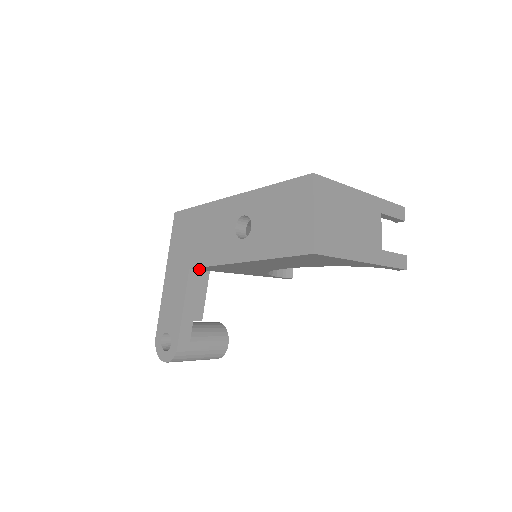
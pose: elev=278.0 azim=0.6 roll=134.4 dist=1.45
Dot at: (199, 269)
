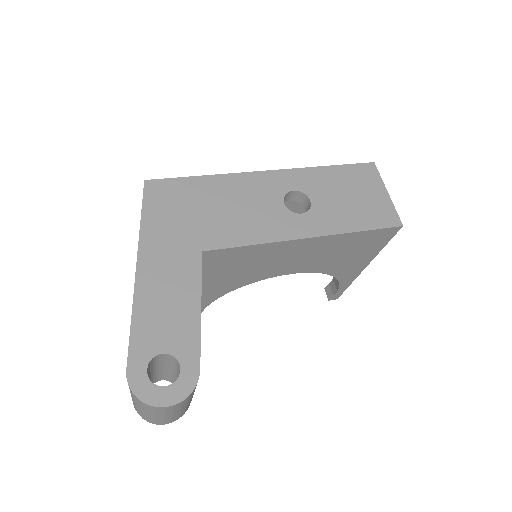
Dot at: (205, 257)
